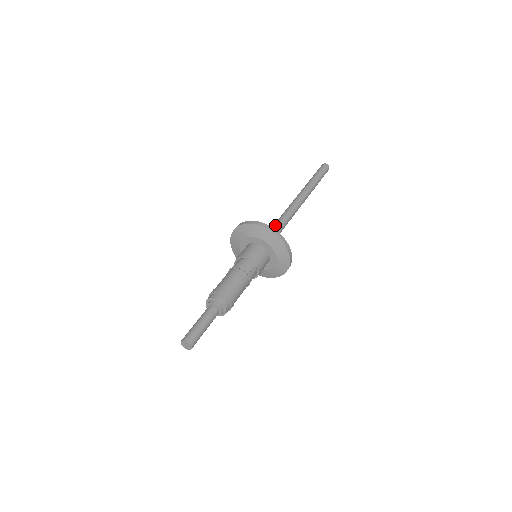
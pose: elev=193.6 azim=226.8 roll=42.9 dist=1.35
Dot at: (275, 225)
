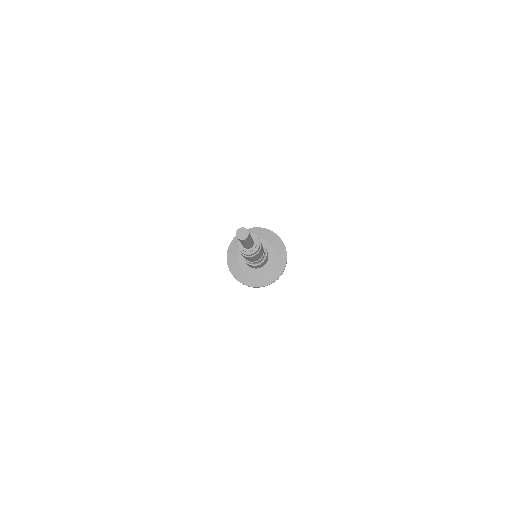
Dot at: occluded
